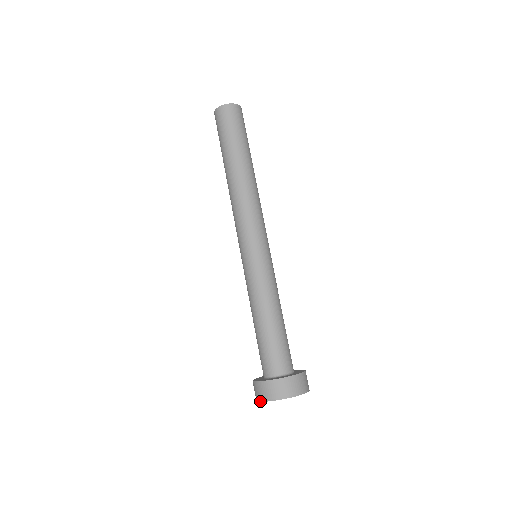
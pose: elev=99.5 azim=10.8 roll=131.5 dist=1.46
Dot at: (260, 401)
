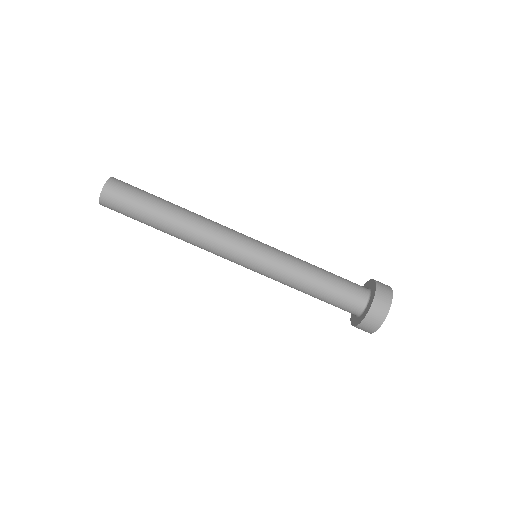
Dot at: occluded
